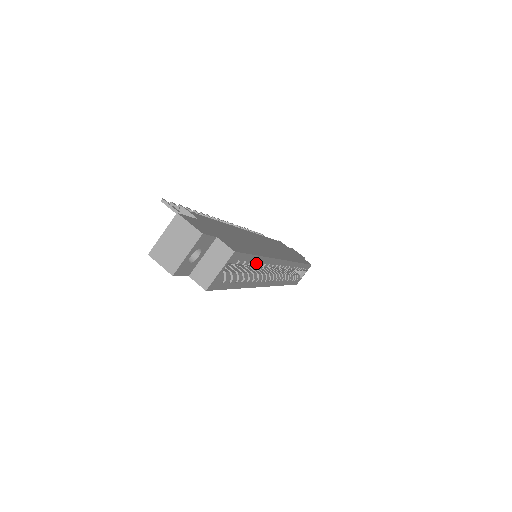
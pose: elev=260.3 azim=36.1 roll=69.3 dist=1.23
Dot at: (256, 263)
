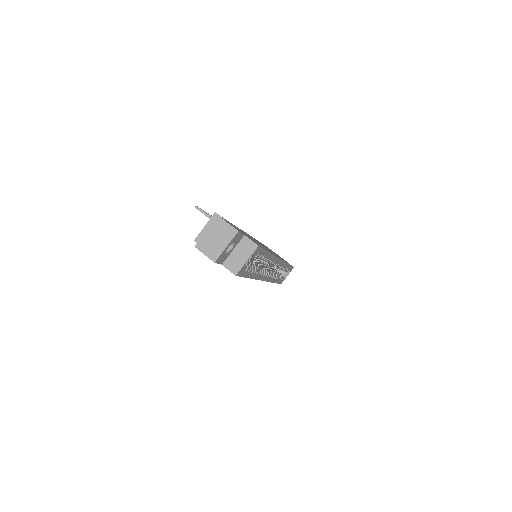
Dot at: (265, 258)
